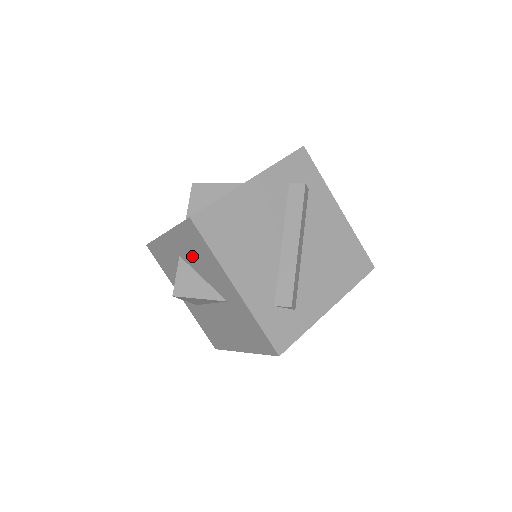
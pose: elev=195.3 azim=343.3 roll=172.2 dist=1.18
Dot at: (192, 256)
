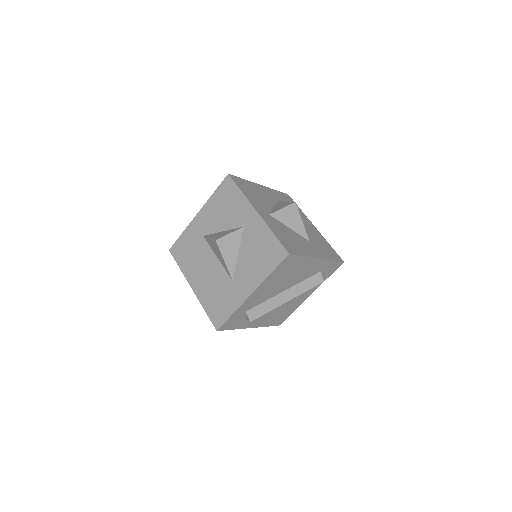
Dot at: (253, 246)
